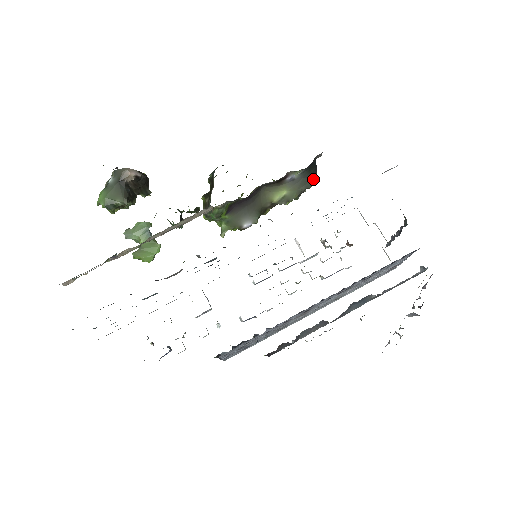
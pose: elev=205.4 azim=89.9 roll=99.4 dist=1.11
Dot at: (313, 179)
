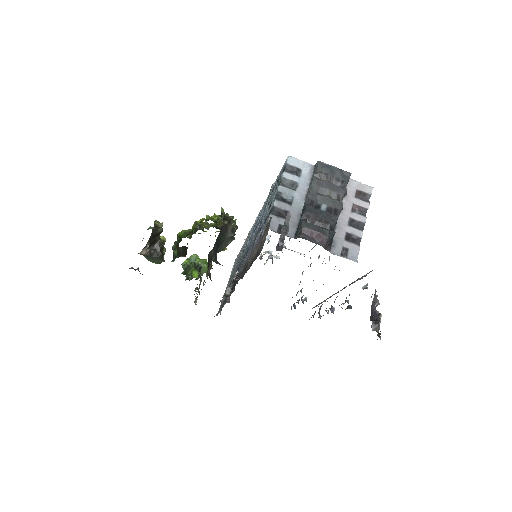
Dot at: (229, 231)
